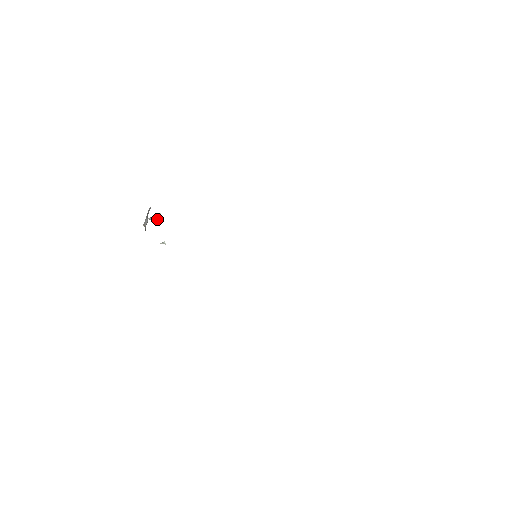
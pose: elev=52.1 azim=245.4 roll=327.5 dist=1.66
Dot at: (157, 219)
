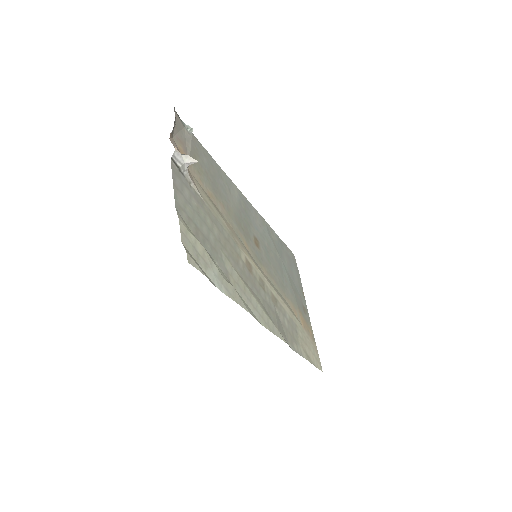
Dot at: (186, 165)
